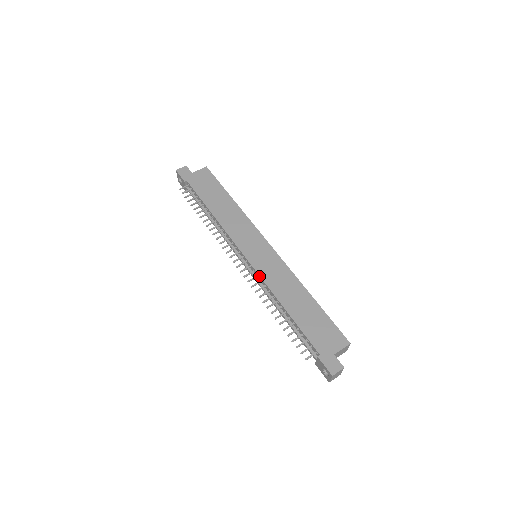
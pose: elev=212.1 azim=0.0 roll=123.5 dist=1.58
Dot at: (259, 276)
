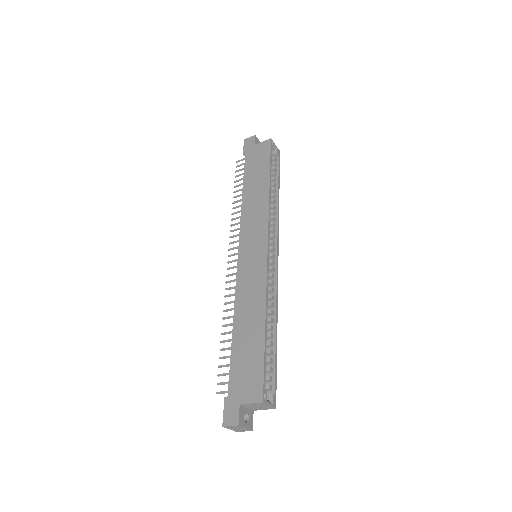
Dot at: (236, 280)
